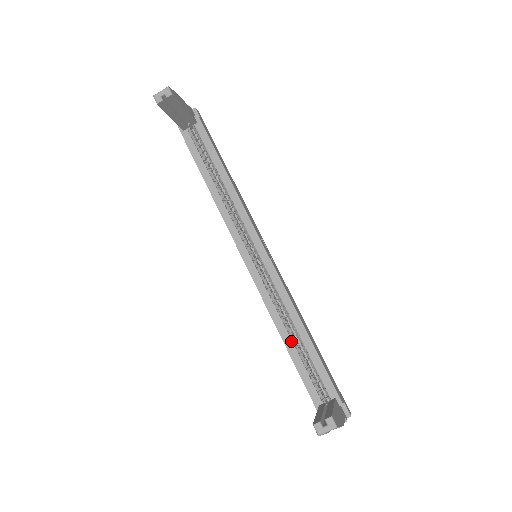
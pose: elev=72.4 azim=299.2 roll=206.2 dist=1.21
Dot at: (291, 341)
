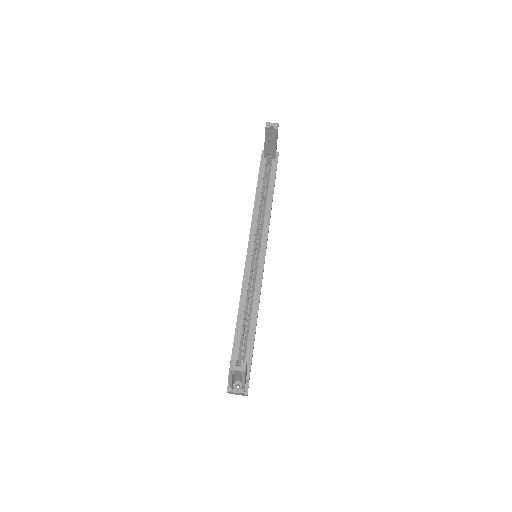
Dot at: (243, 319)
